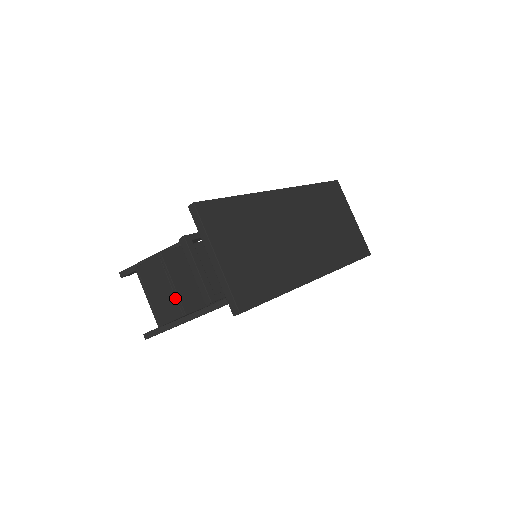
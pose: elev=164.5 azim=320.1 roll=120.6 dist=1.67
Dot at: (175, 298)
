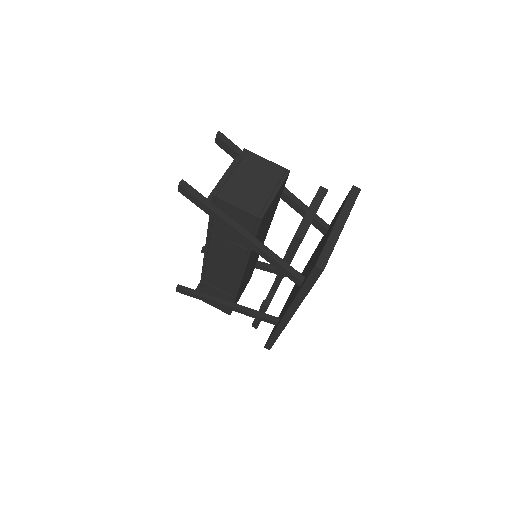
Dot at: (266, 202)
